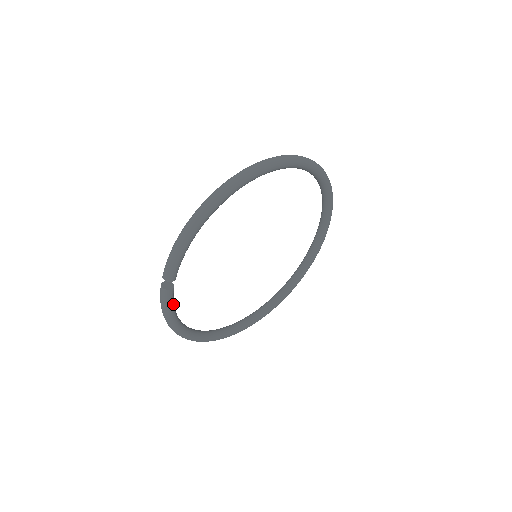
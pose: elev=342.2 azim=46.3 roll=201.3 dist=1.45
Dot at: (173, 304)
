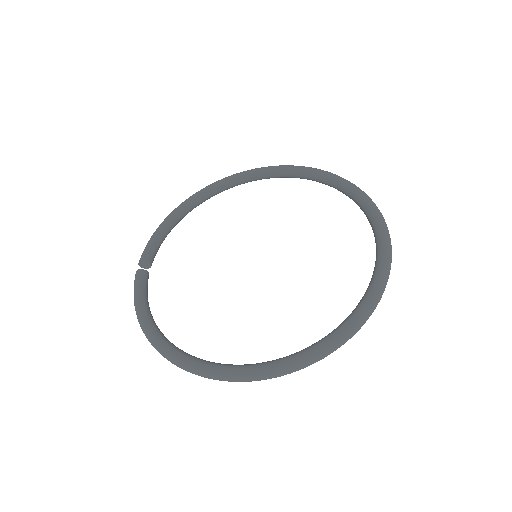
Dot at: (142, 289)
